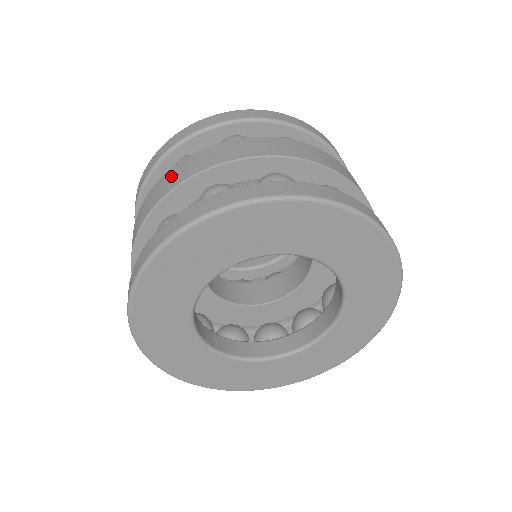
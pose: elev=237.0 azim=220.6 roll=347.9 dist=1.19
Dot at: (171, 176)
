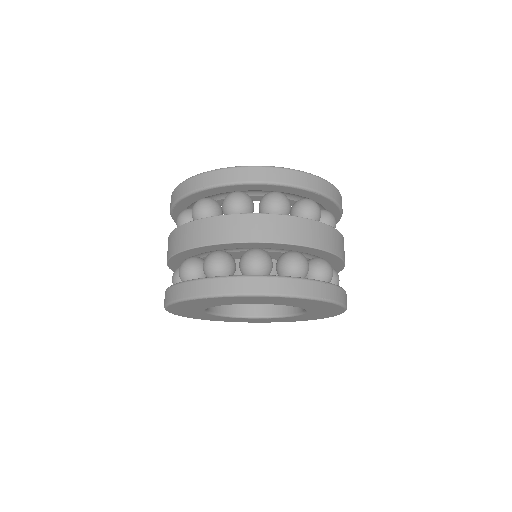
Dot at: (168, 245)
